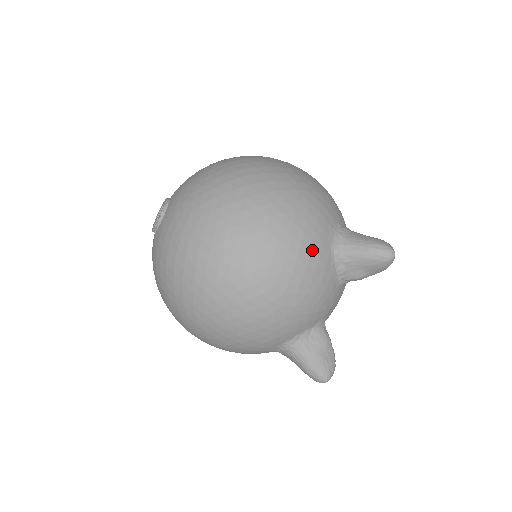
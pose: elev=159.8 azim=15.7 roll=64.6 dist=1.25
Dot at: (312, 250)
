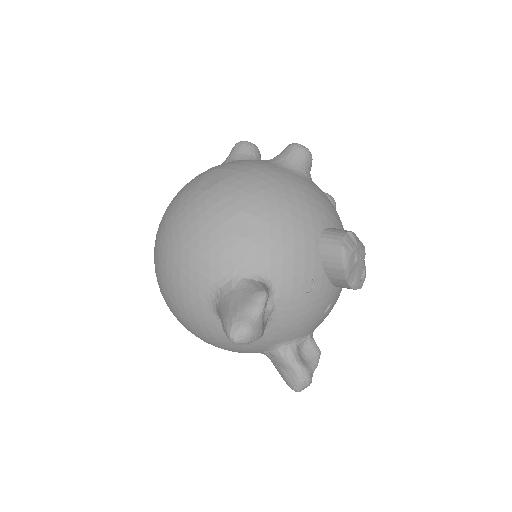
Dot at: (196, 318)
